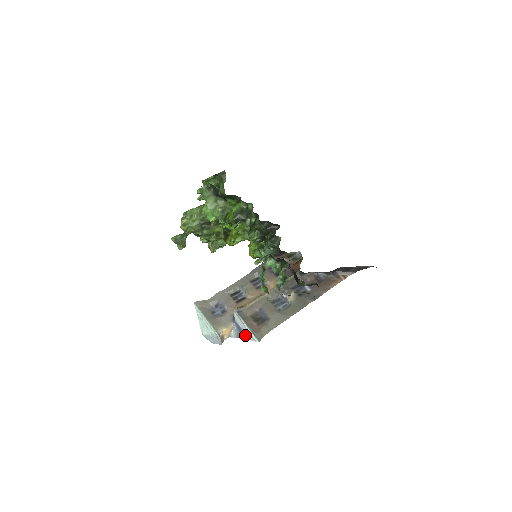
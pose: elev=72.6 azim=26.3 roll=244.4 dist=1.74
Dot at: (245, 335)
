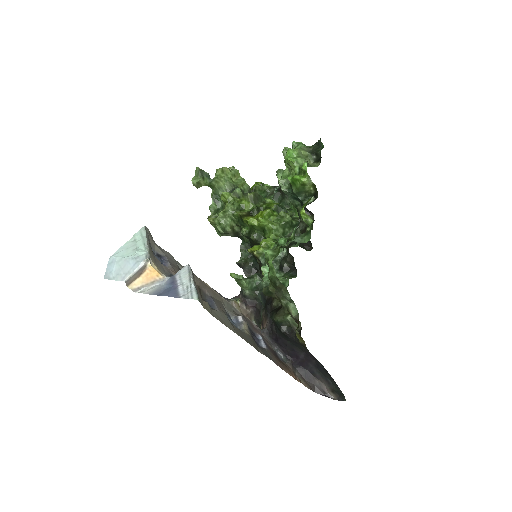
Dot at: (176, 291)
